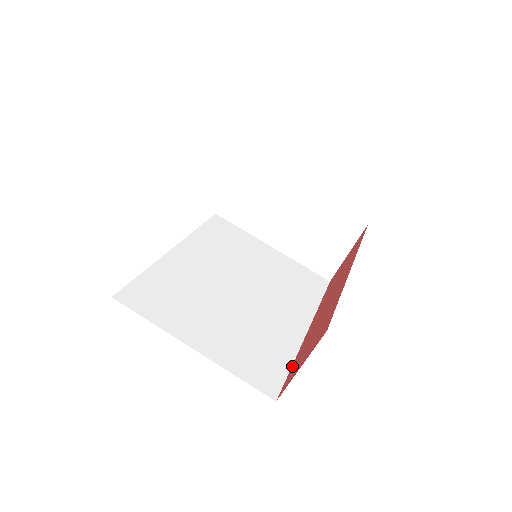
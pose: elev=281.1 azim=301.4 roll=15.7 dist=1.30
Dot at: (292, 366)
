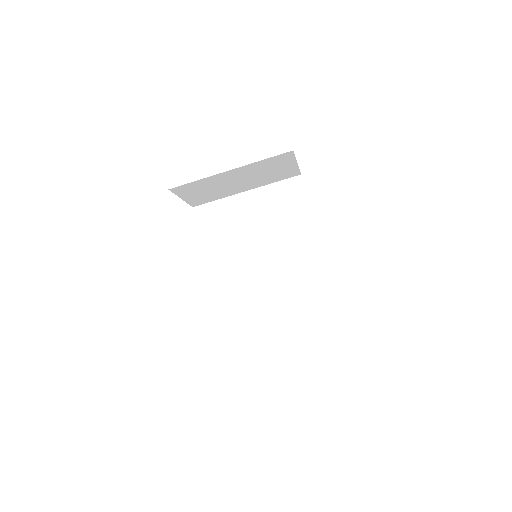
Dot at: (332, 289)
